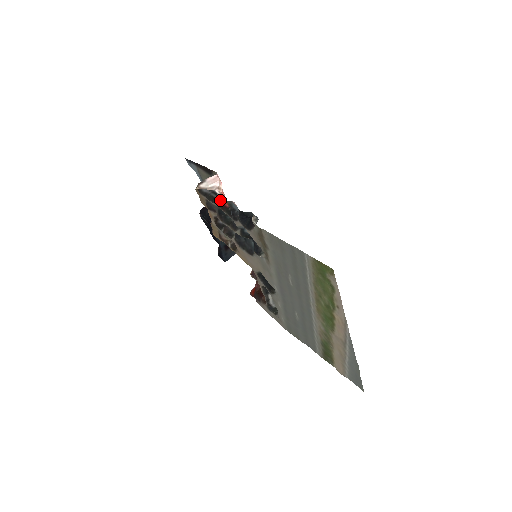
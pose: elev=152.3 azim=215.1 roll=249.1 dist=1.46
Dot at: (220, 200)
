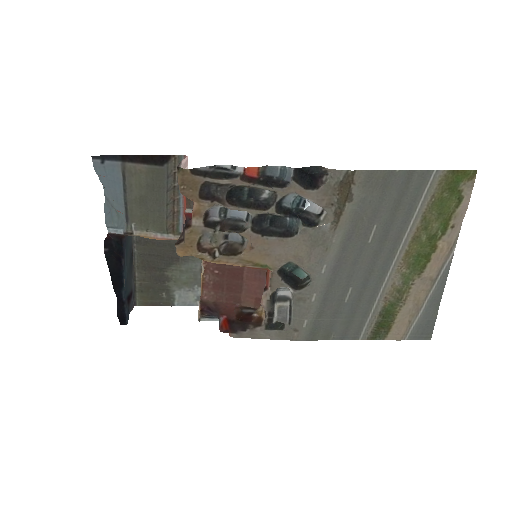
Dot at: (245, 170)
